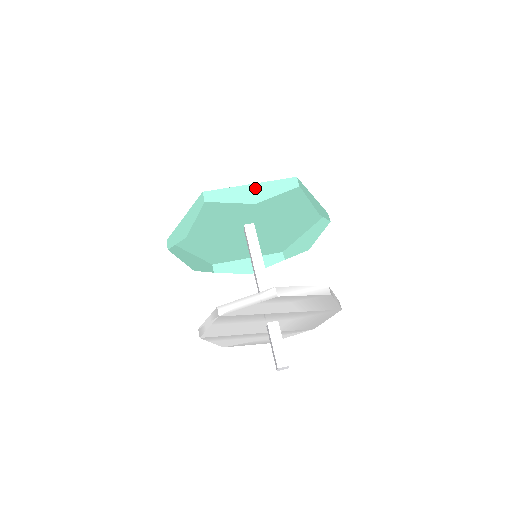
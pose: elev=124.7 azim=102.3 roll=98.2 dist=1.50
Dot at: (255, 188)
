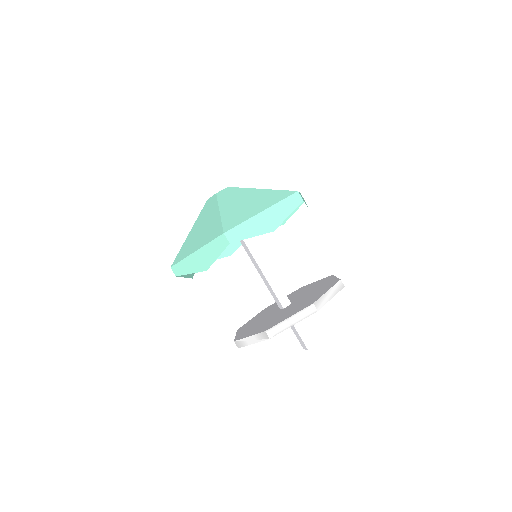
Dot at: (268, 214)
